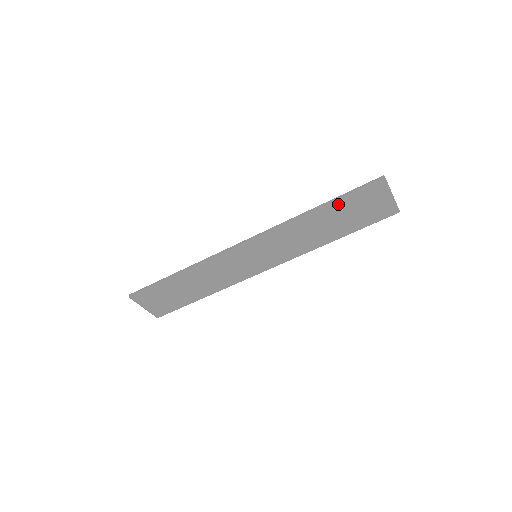
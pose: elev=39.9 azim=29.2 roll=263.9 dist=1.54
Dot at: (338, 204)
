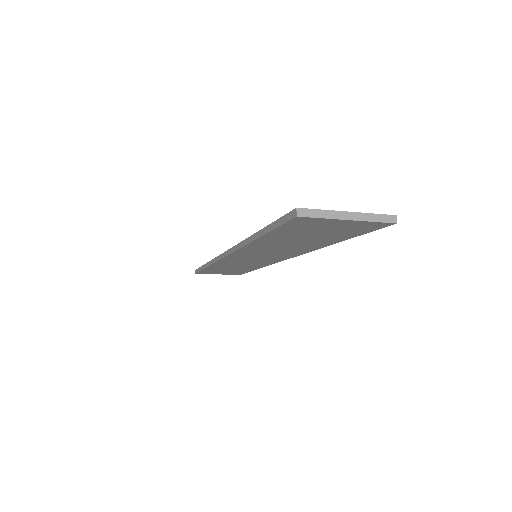
Dot at: (273, 235)
